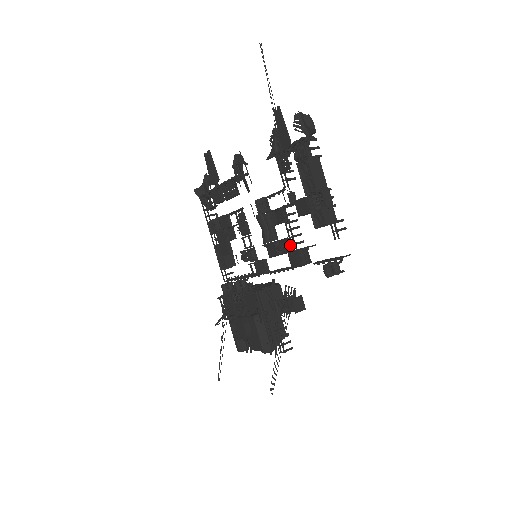
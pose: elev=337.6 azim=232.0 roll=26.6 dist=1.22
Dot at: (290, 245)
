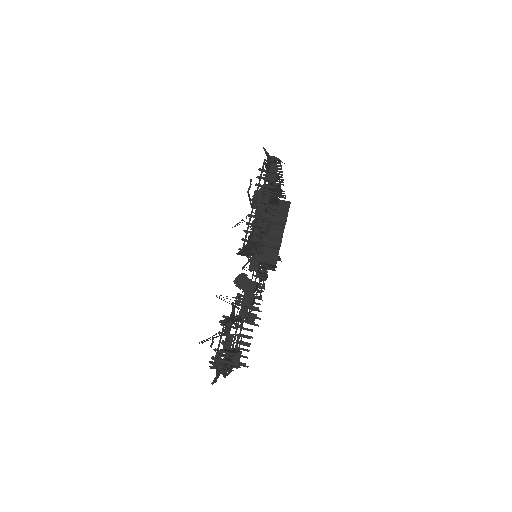
Dot at: occluded
